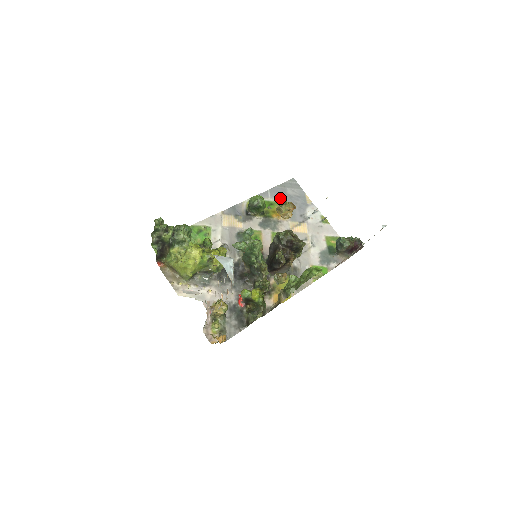
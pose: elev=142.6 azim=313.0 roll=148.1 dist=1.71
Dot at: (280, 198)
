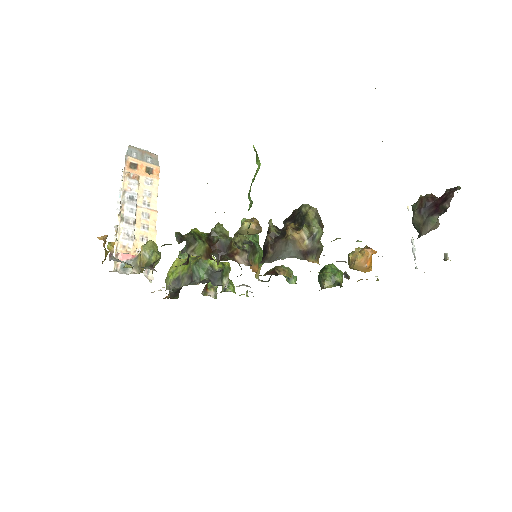
Dot at: occluded
